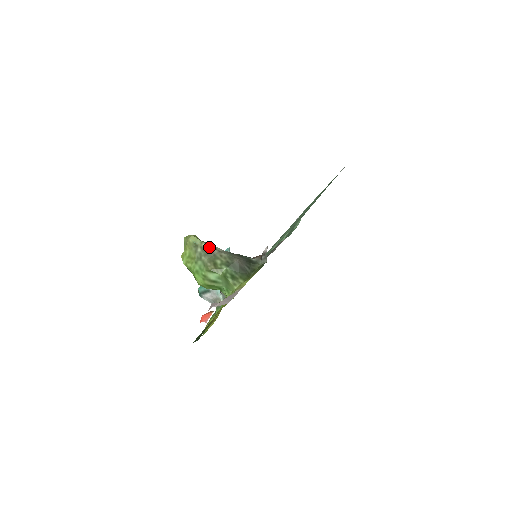
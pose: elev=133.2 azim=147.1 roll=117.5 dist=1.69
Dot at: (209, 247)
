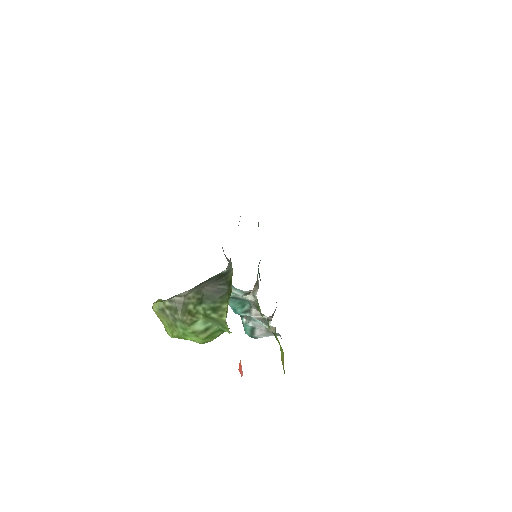
Dot at: (172, 301)
